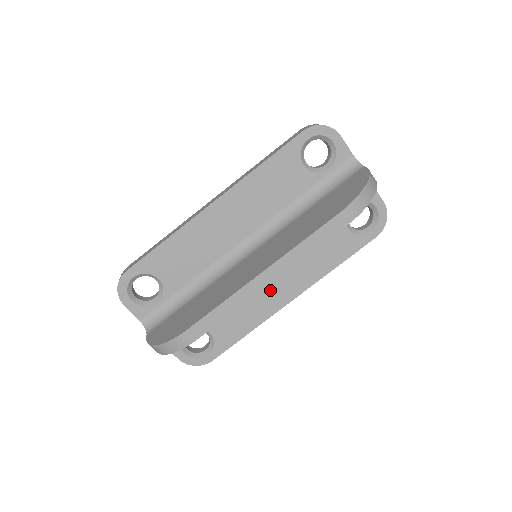
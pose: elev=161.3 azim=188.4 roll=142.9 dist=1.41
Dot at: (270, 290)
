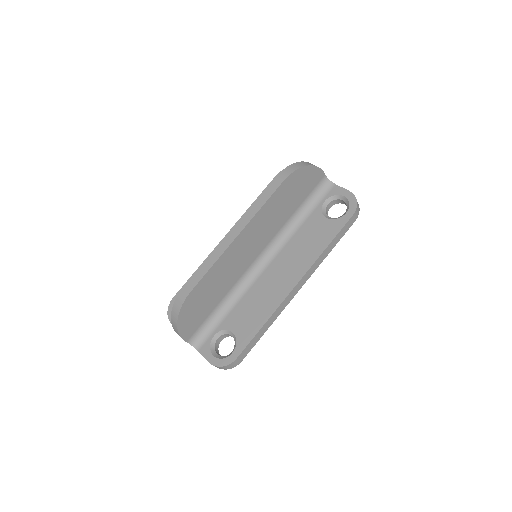
Dot at: (275, 282)
